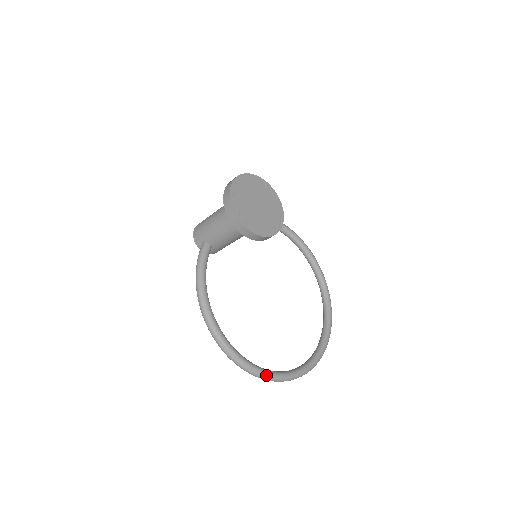
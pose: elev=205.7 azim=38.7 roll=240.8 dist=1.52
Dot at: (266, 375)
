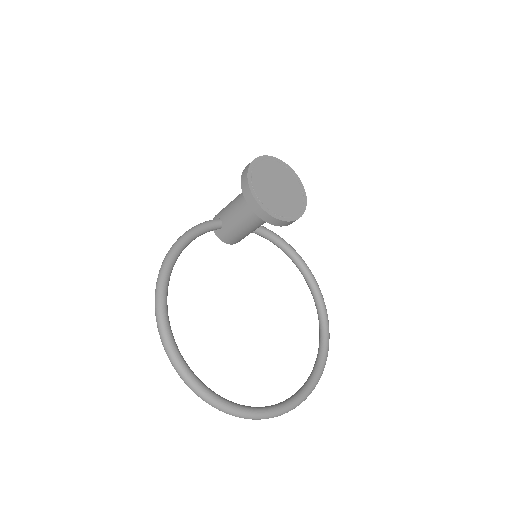
Dot at: (178, 360)
